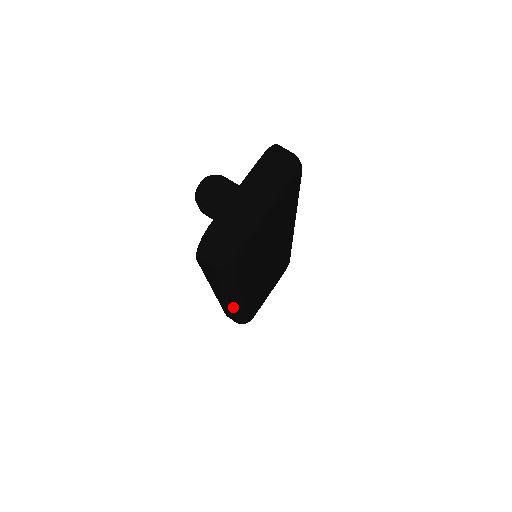
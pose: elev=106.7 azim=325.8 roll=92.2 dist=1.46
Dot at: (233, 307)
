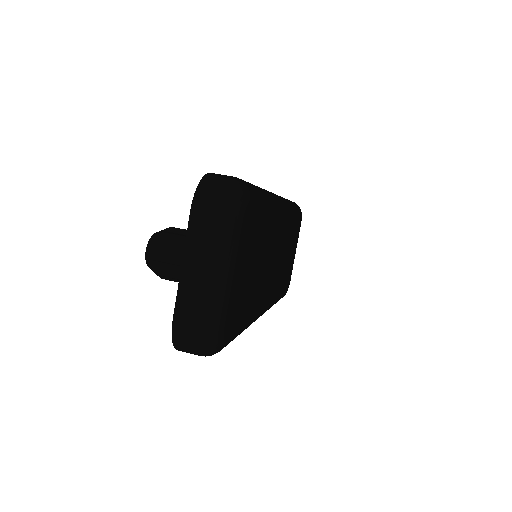
Dot at: occluded
